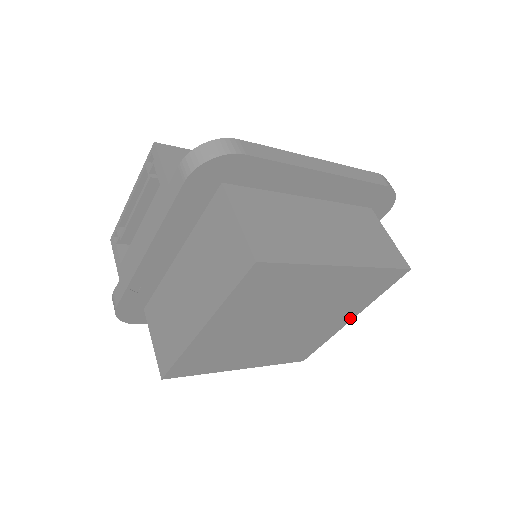
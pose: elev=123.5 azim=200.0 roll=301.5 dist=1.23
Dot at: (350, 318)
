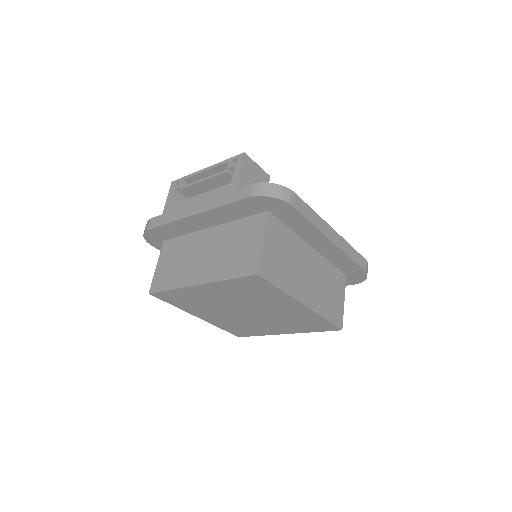
Dot at: (286, 332)
